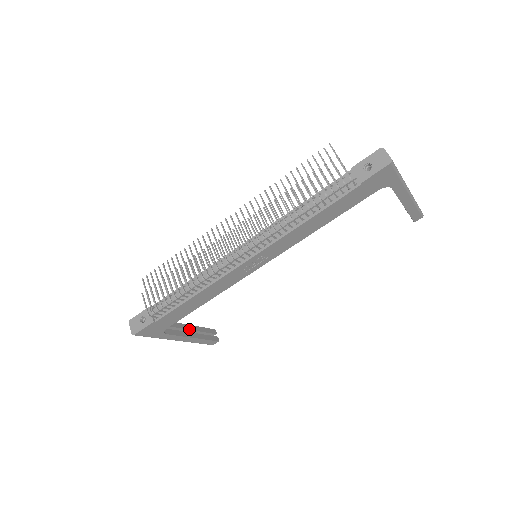
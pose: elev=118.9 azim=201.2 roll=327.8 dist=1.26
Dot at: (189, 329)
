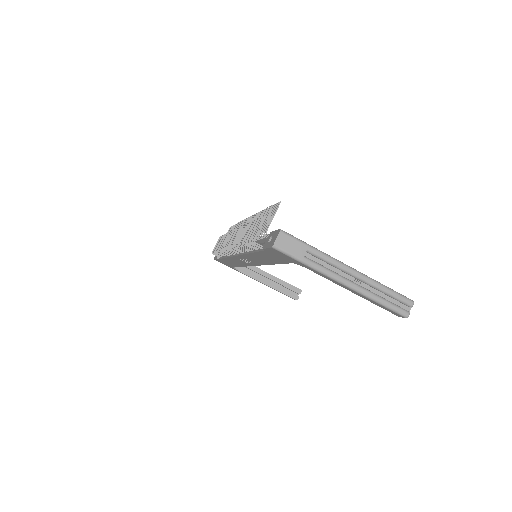
Dot at: (268, 277)
